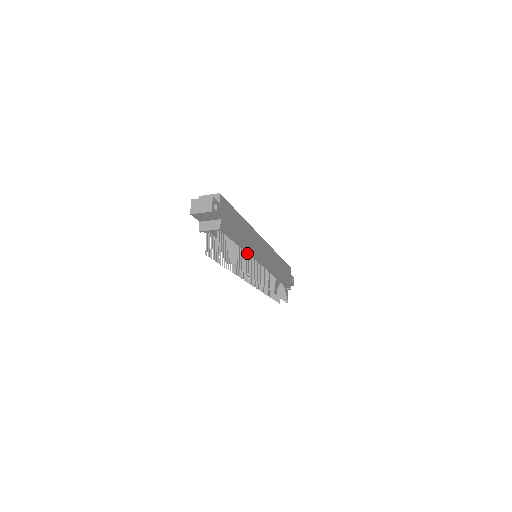
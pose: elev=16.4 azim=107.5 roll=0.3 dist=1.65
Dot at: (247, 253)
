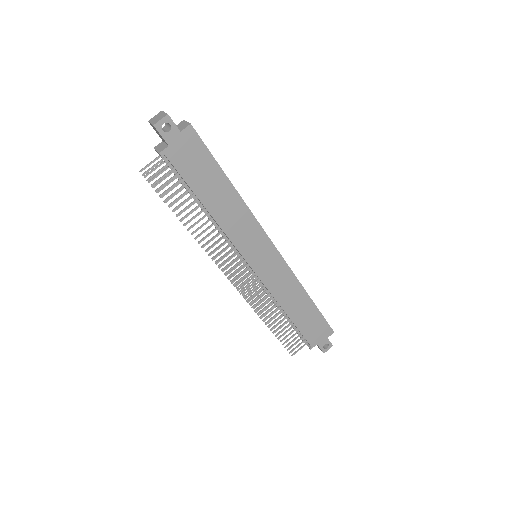
Dot at: (222, 229)
